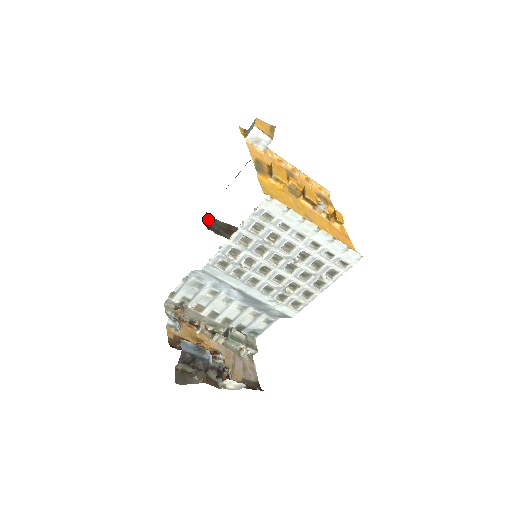
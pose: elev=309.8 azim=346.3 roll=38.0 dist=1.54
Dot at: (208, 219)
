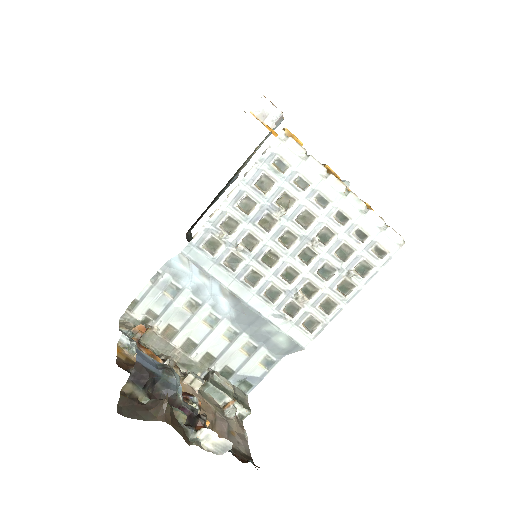
Dot at: occluded
